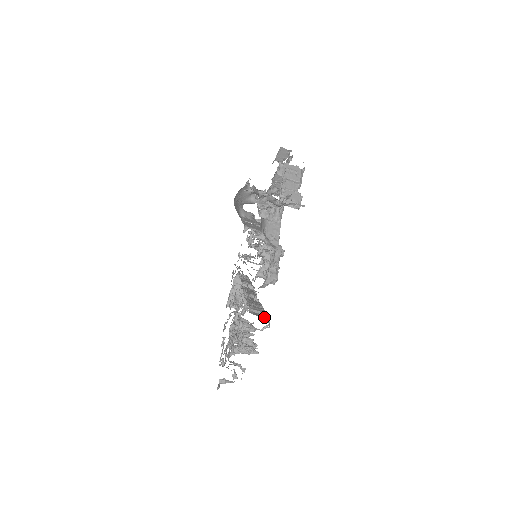
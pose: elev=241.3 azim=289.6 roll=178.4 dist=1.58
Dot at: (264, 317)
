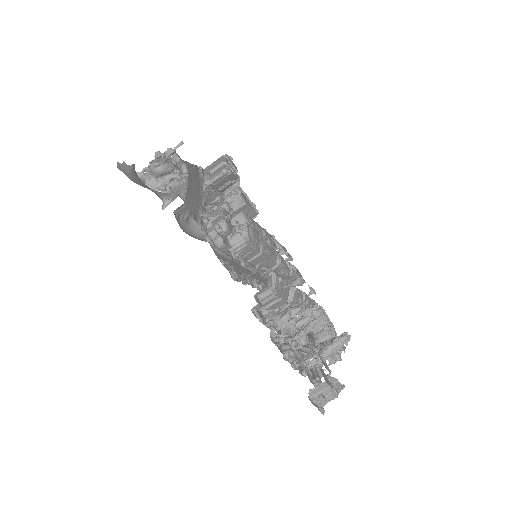
Dot at: occluded
